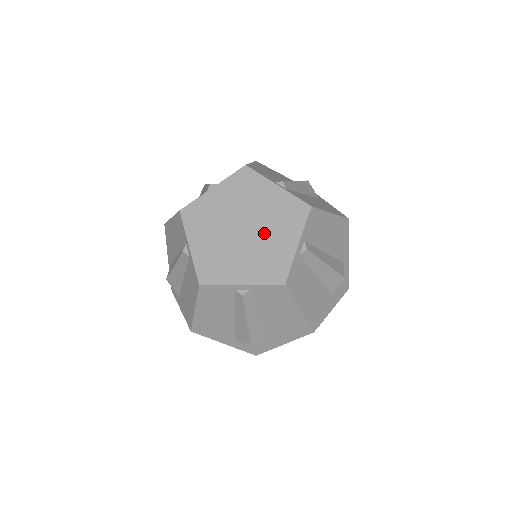
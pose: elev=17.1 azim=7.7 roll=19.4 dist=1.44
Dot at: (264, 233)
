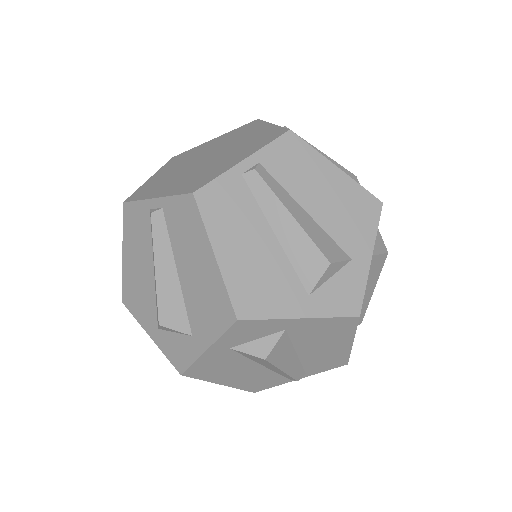
Dot at: (220, 157)
